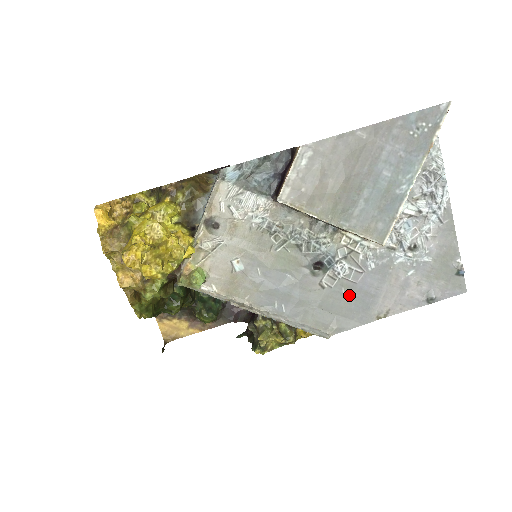
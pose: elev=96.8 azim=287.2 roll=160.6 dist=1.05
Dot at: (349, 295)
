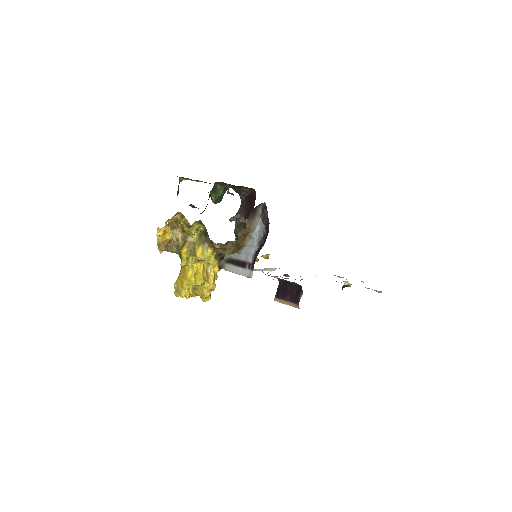
Dot at: occluded
